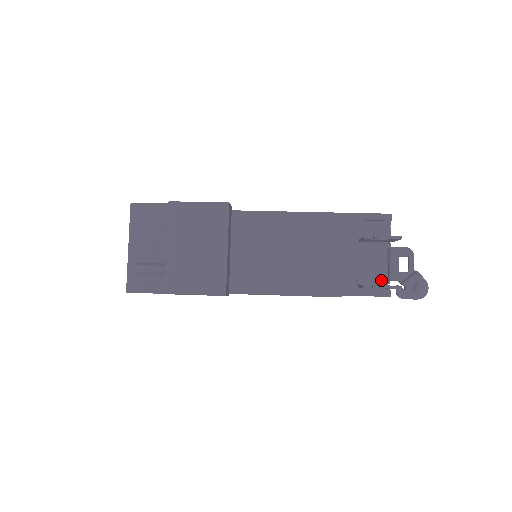
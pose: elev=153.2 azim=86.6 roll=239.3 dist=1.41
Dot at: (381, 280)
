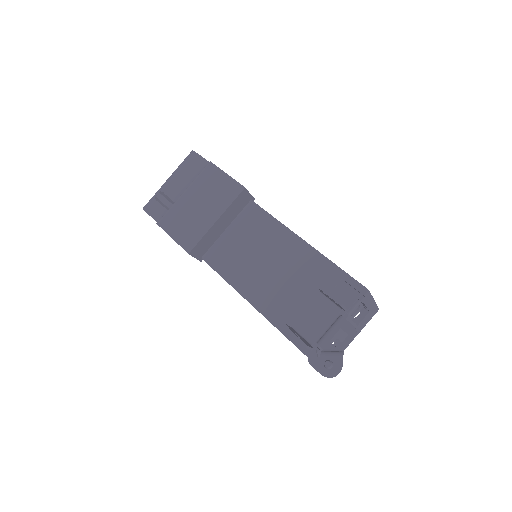
Dot at: (313, 338)
